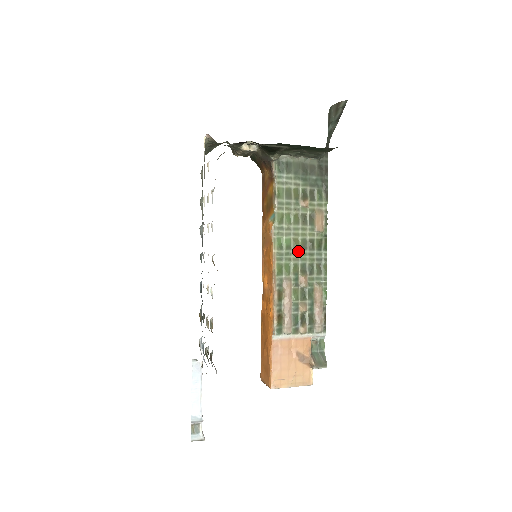
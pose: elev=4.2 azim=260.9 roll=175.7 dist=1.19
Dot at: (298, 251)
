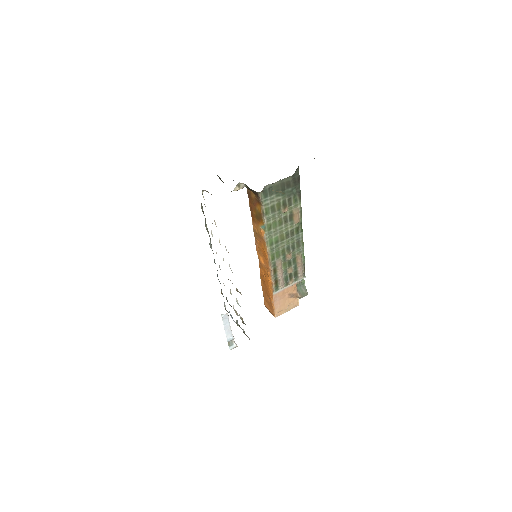
Dot at: (284, 241)
